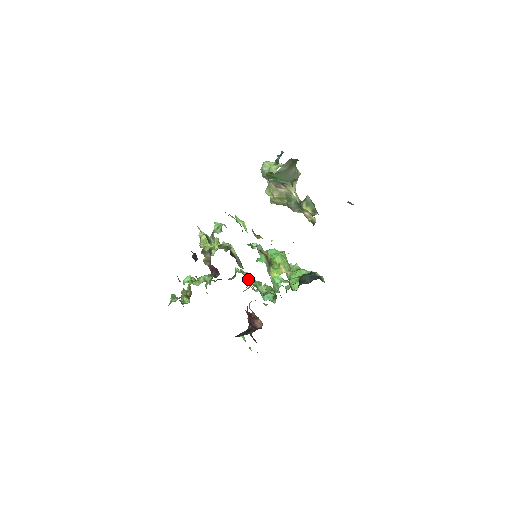
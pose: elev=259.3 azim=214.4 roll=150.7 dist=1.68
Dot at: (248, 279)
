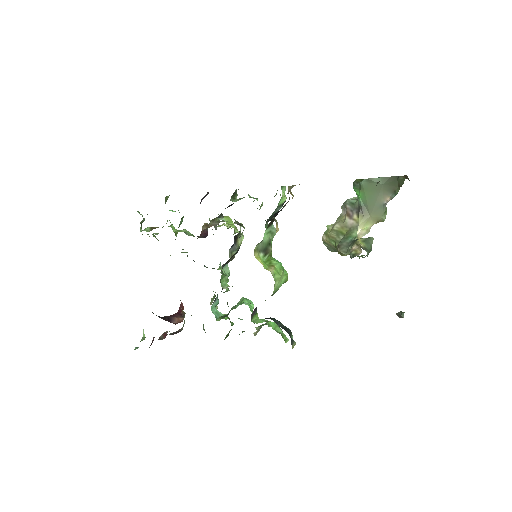
Dot at: (223, 269)
